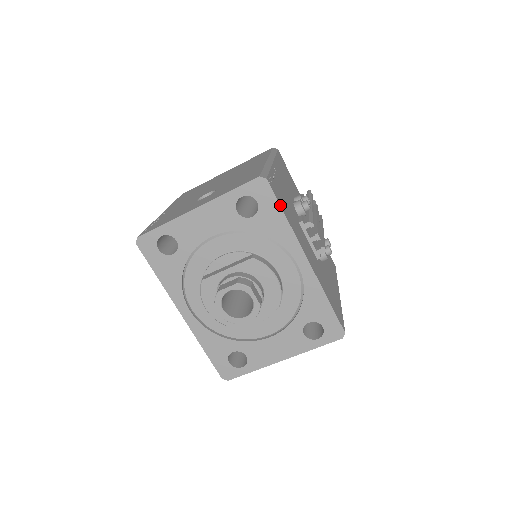
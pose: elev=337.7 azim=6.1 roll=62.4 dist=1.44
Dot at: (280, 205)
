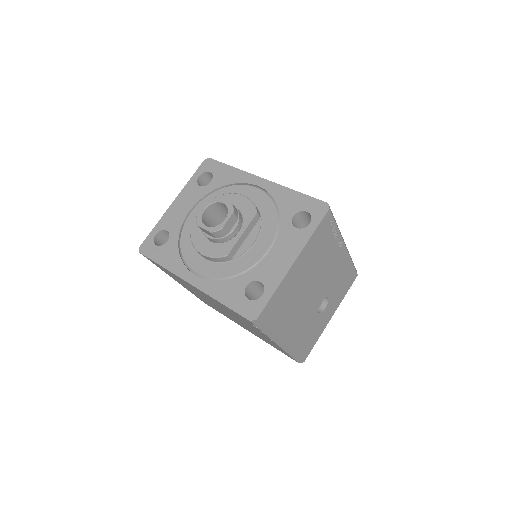
Dot at: (225, 164)
